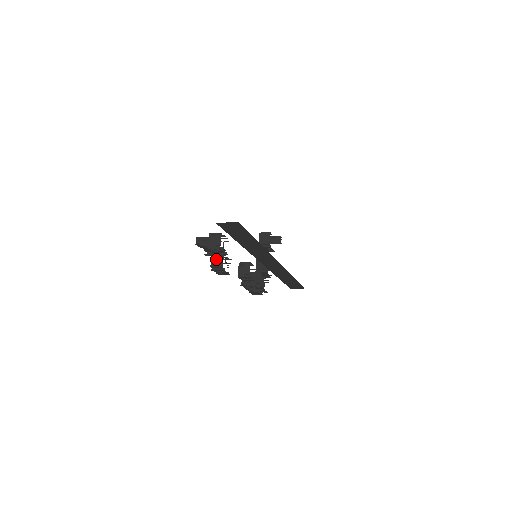
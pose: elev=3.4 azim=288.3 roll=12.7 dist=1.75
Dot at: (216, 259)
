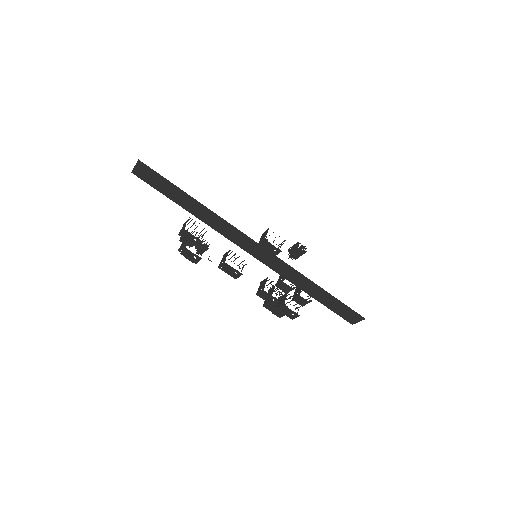
Dot at: (183, 242)
